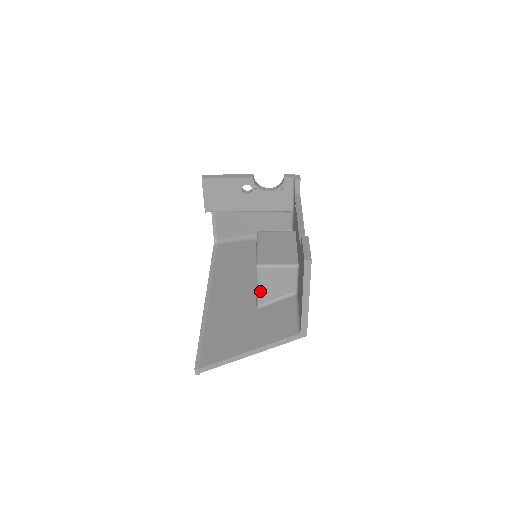
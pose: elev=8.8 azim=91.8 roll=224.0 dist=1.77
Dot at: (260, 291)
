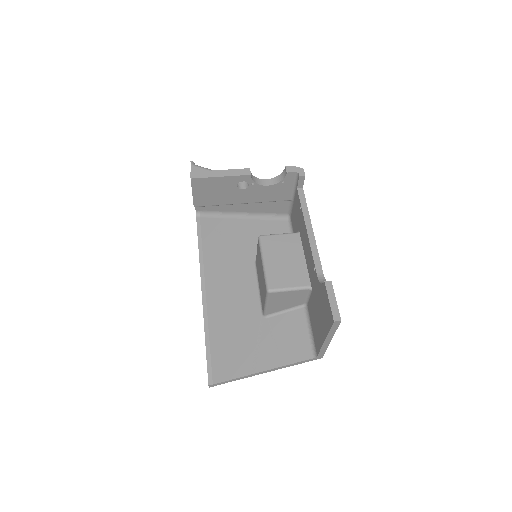
Dot at: (269, 307)
